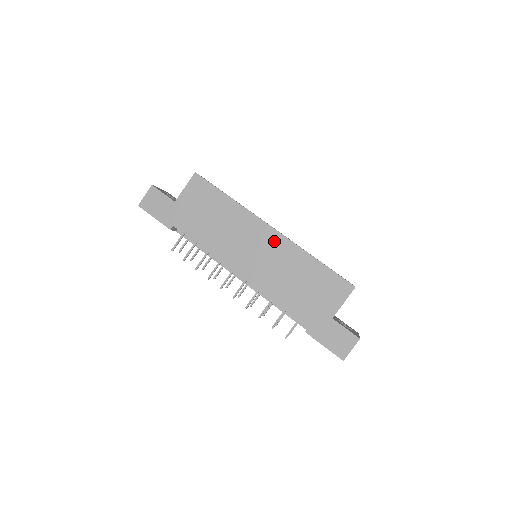
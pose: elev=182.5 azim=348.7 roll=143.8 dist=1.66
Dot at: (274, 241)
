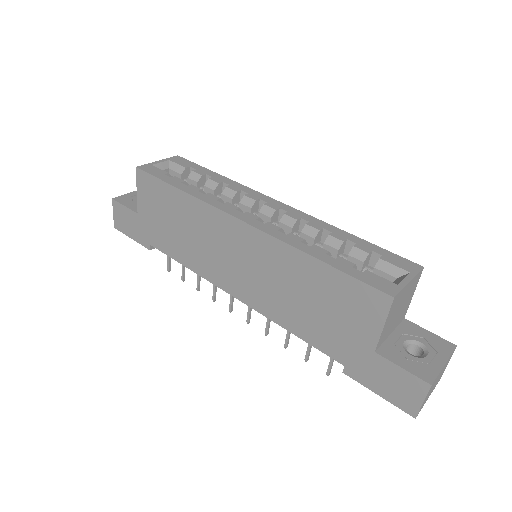
Dot at: (252, 241)
